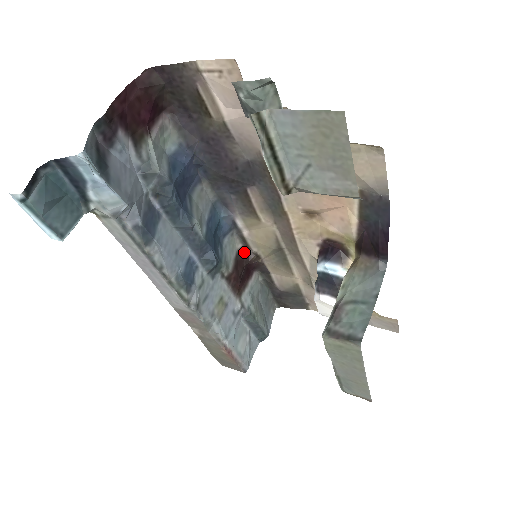
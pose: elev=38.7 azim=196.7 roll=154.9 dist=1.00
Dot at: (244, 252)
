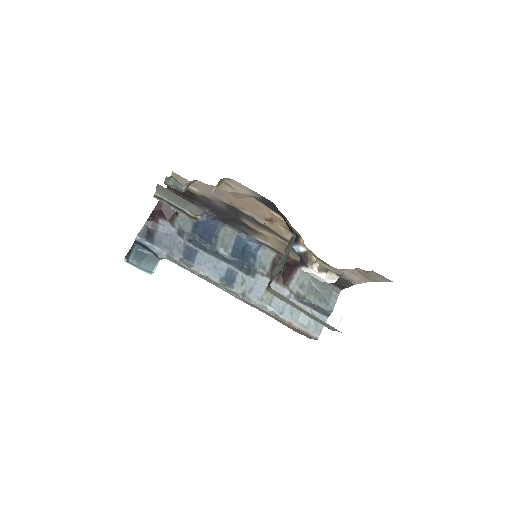
Dot at: (279, 257)
